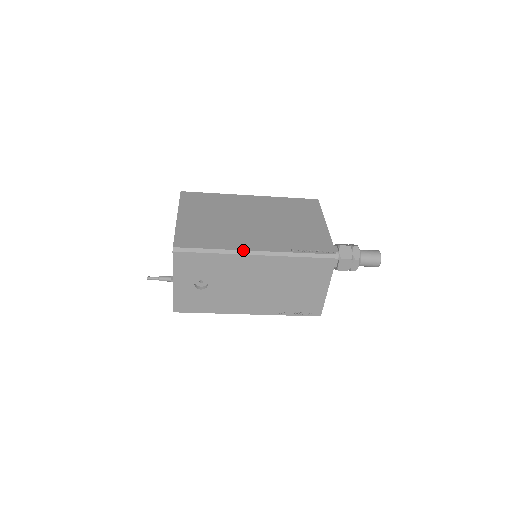
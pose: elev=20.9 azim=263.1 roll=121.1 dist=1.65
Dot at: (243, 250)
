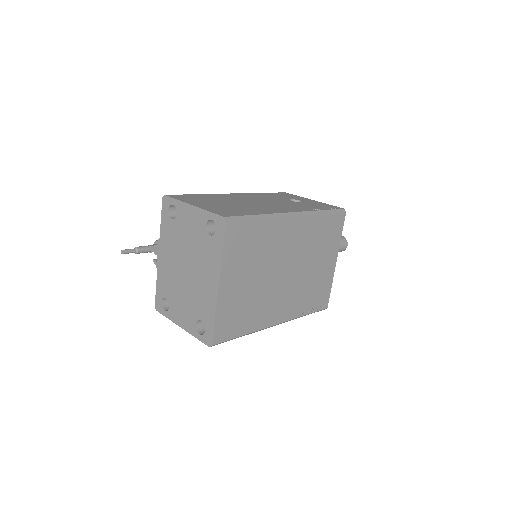
Dot at: (268, 327)
